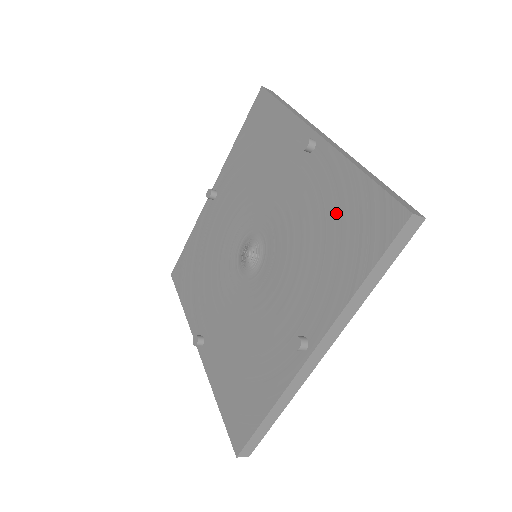
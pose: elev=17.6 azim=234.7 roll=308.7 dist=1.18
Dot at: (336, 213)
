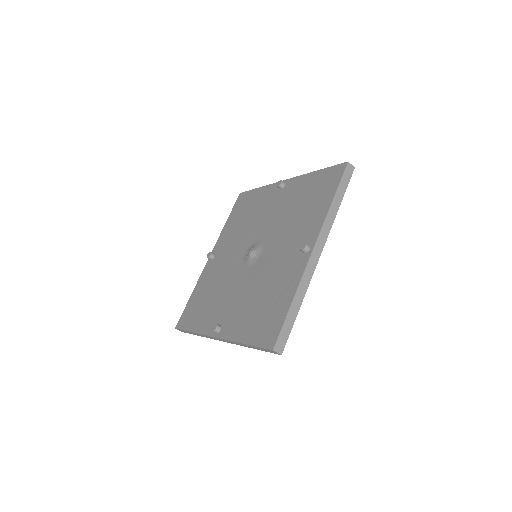
Dot at: (307, 192)
